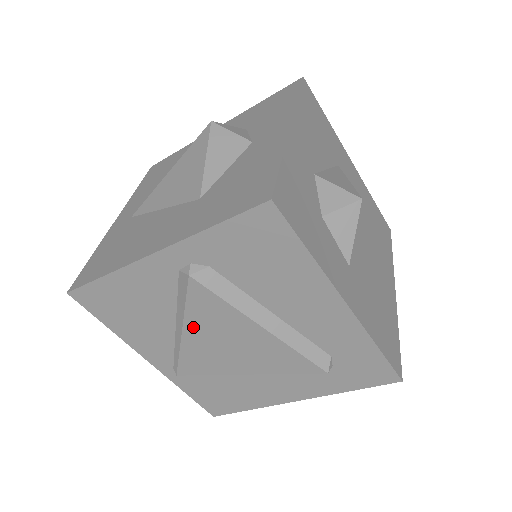
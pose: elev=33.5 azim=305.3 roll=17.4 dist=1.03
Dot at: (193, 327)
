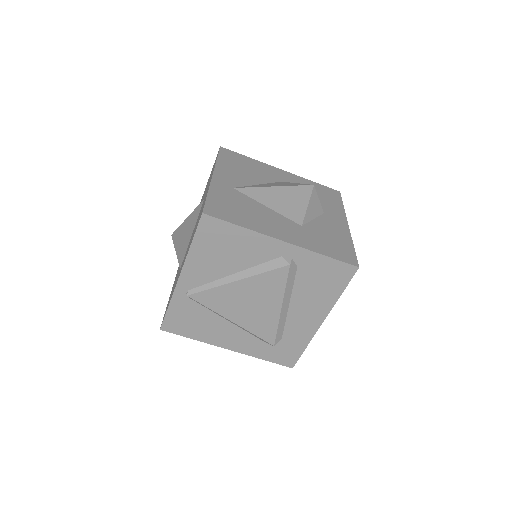
Dot at: (248, 283)
